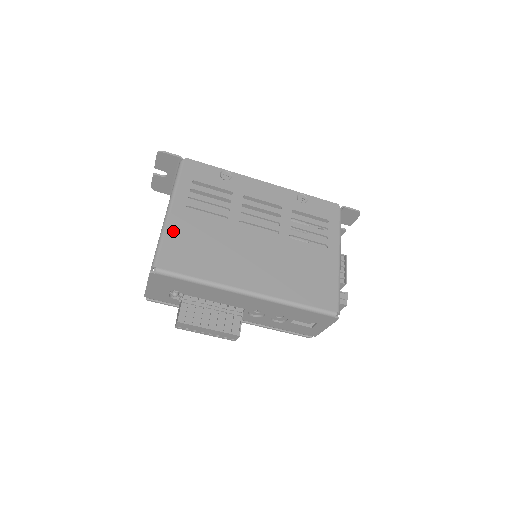
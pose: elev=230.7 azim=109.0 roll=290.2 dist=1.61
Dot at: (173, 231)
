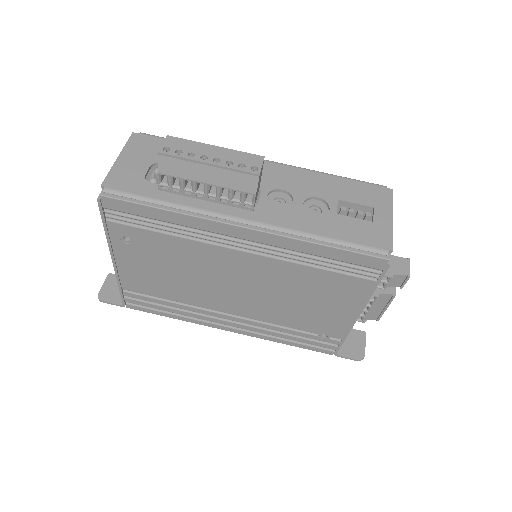
Dot at: occluded
